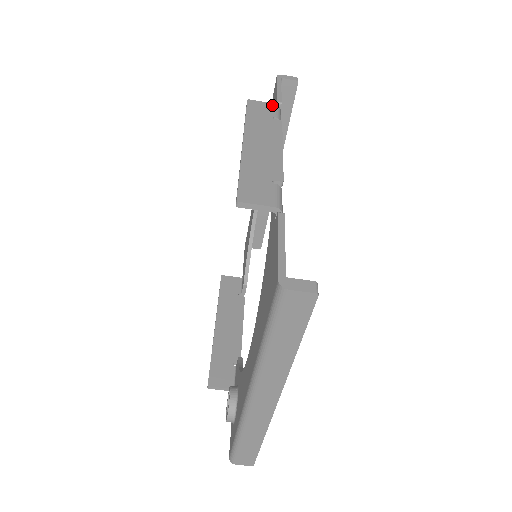
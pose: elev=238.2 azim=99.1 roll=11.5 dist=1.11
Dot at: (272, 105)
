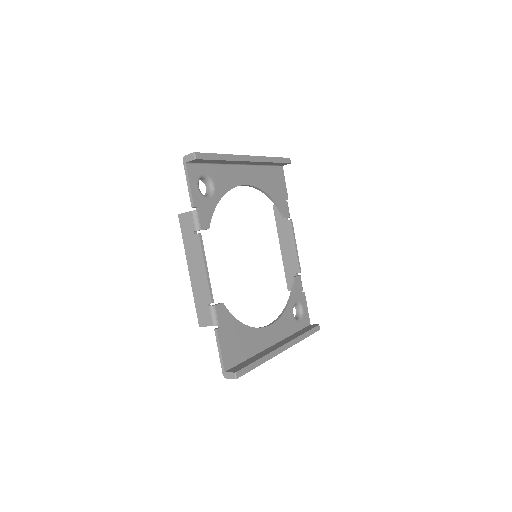
Dot at: (190, 215)
